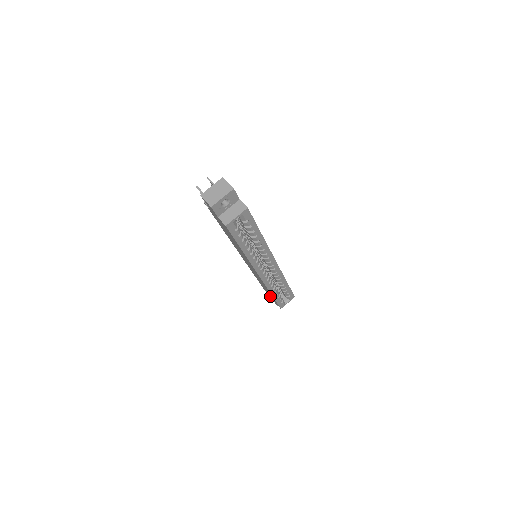
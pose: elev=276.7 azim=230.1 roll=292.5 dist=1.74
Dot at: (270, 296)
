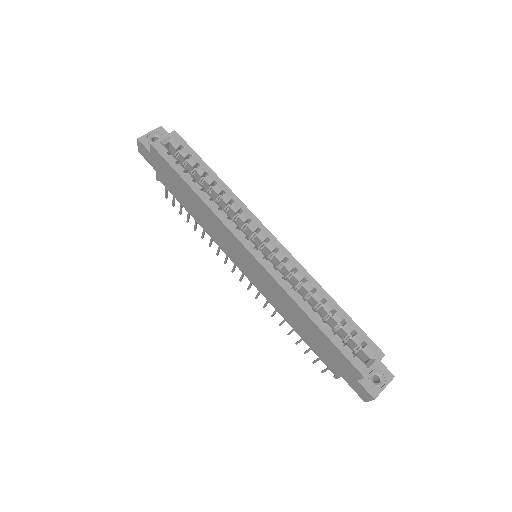
Dot at: (344, 372)
